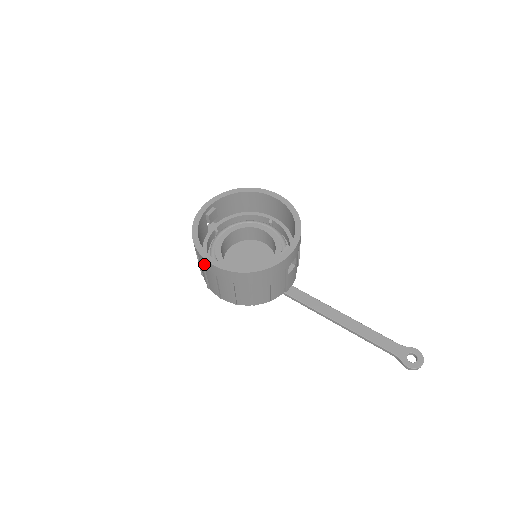
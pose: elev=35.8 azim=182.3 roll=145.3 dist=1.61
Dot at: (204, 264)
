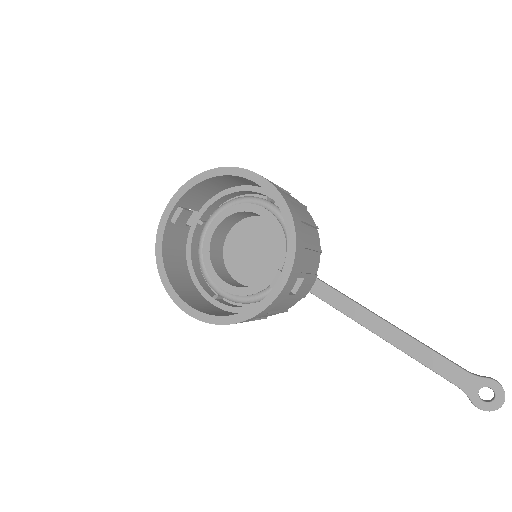
Dot at: occluded
